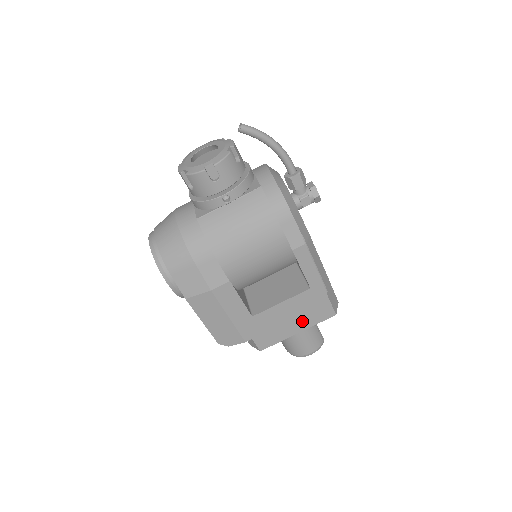
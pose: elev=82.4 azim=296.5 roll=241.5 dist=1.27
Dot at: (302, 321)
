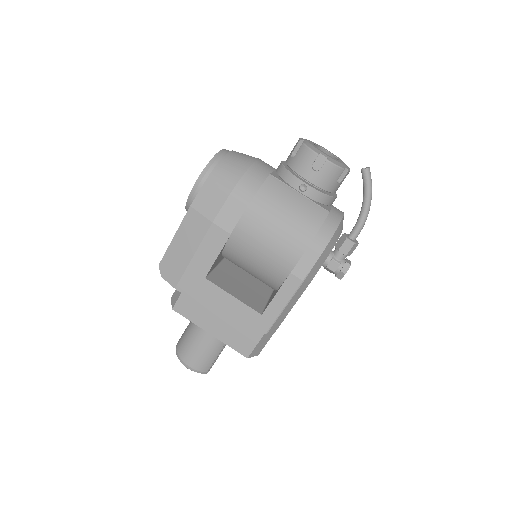
Dot at: (224, 329)
